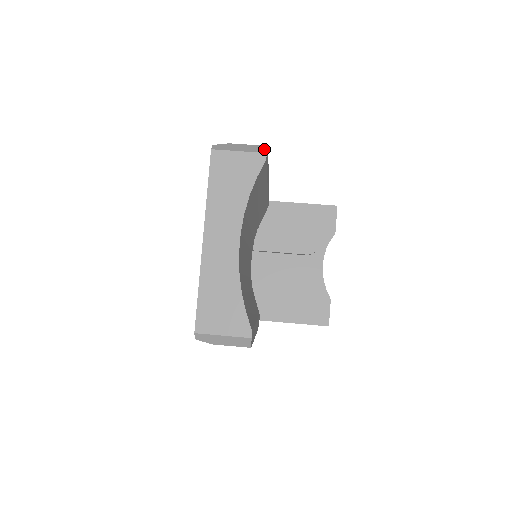
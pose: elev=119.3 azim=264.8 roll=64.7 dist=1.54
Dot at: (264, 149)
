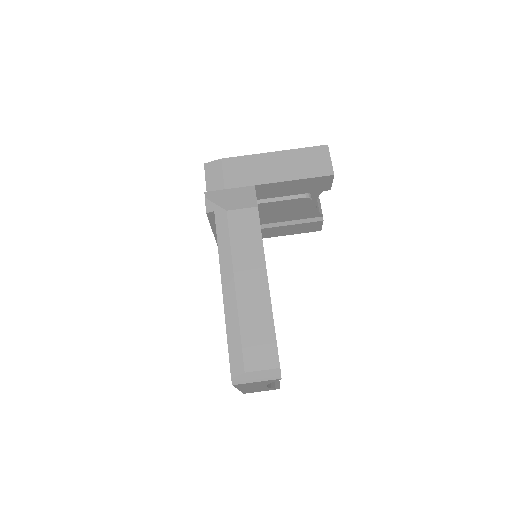
Dot at: (278, 374)
